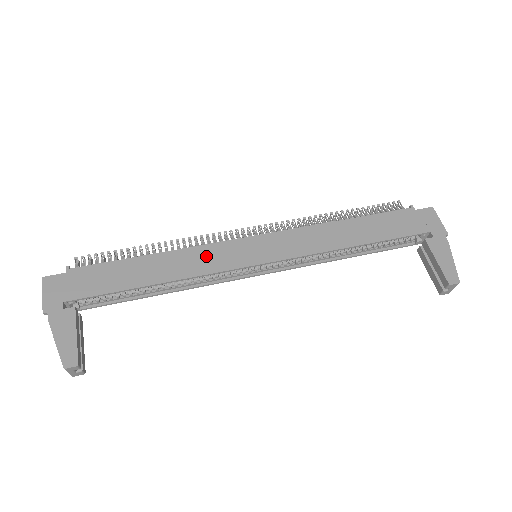
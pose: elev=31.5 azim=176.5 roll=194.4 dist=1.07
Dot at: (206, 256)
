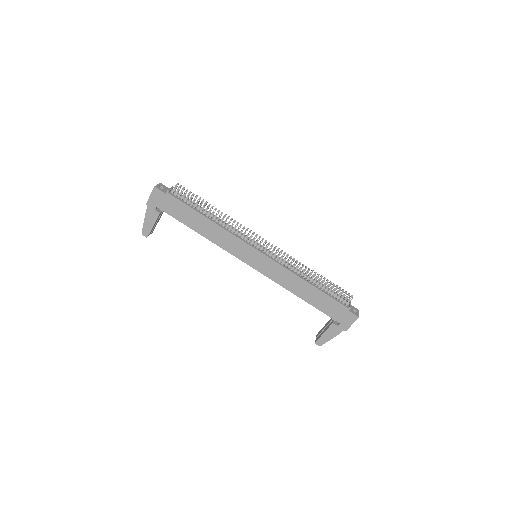
Dot at: (230, 241)
